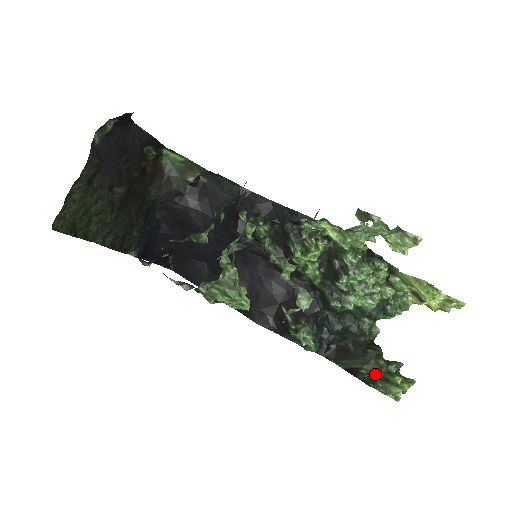
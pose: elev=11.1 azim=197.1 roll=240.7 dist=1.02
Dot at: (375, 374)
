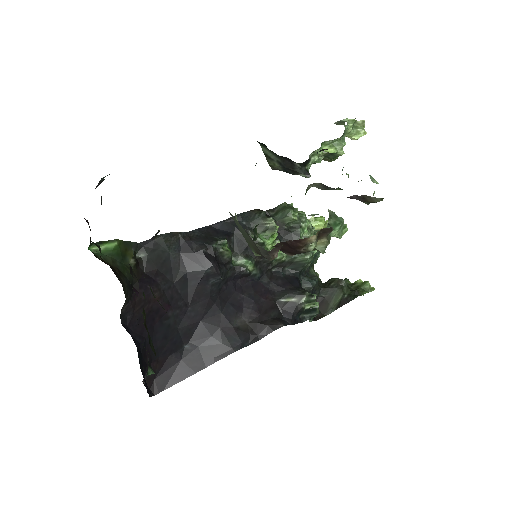
Dot at: (351, 290)
